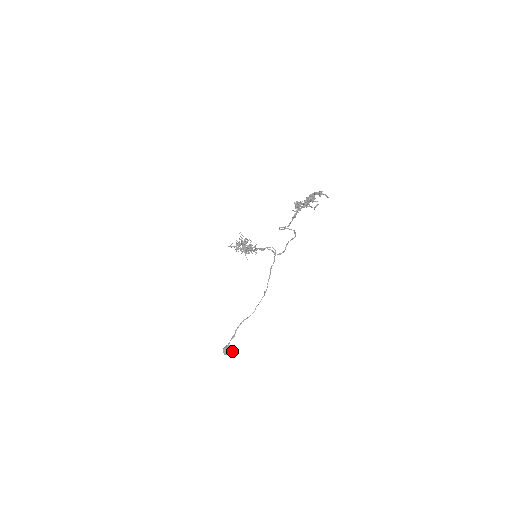
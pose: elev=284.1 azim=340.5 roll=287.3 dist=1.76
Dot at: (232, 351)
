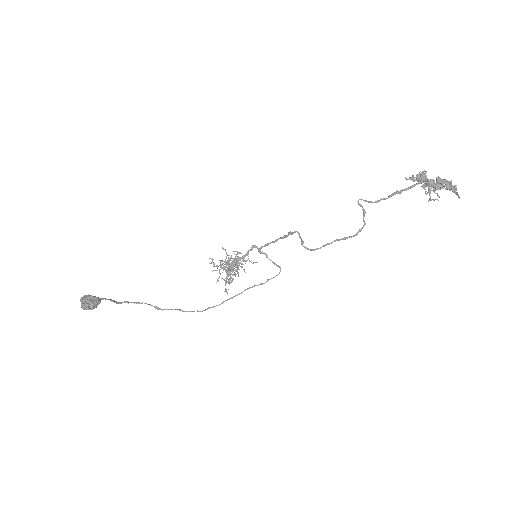
Dot at: (95, 306)
